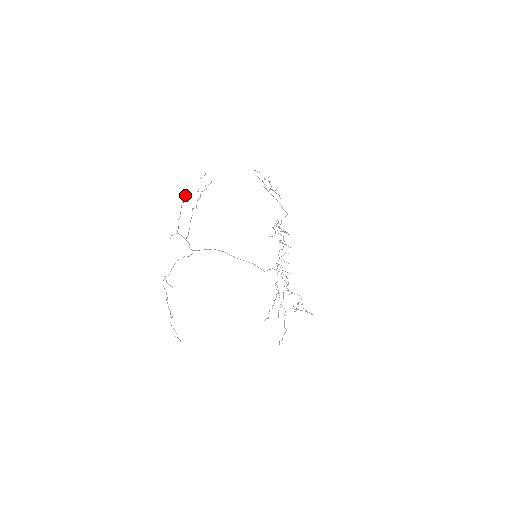
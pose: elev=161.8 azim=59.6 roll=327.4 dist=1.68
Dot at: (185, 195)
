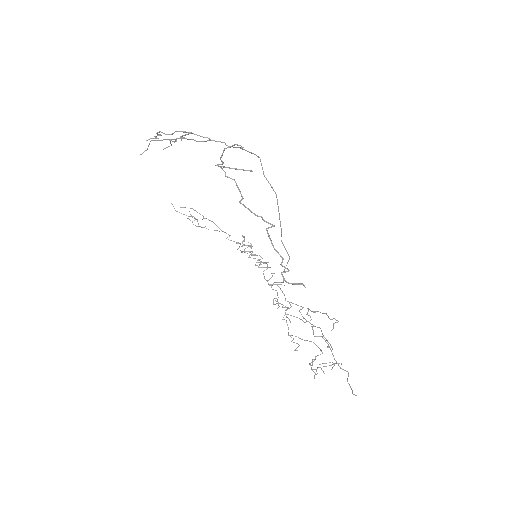
Dot at: occluded
